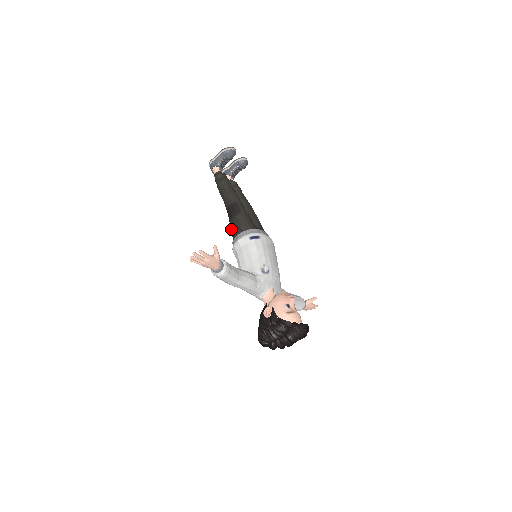
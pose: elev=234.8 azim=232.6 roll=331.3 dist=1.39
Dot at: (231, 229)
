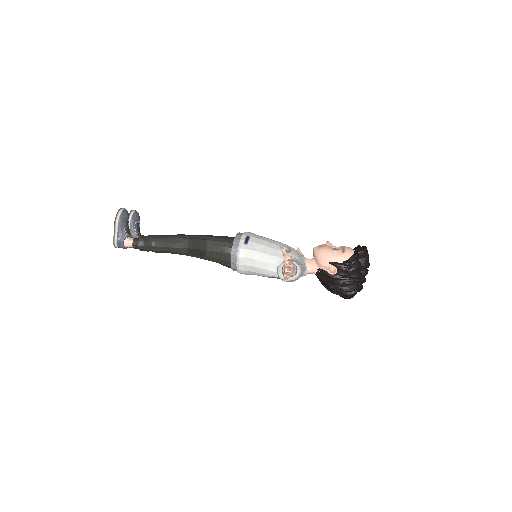
Dot at: (214, 261)
